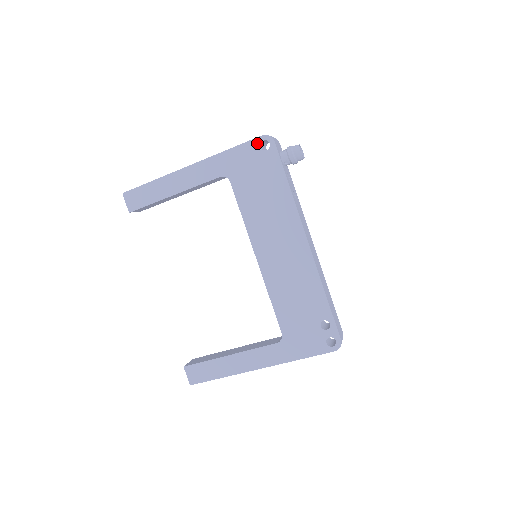
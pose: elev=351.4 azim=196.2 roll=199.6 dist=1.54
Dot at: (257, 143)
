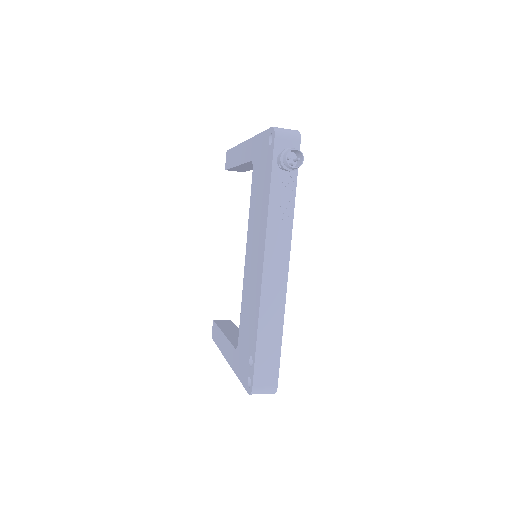
Dot at: (268, 134)
